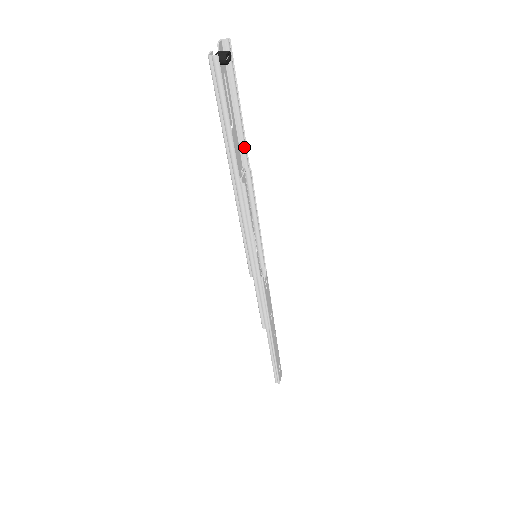
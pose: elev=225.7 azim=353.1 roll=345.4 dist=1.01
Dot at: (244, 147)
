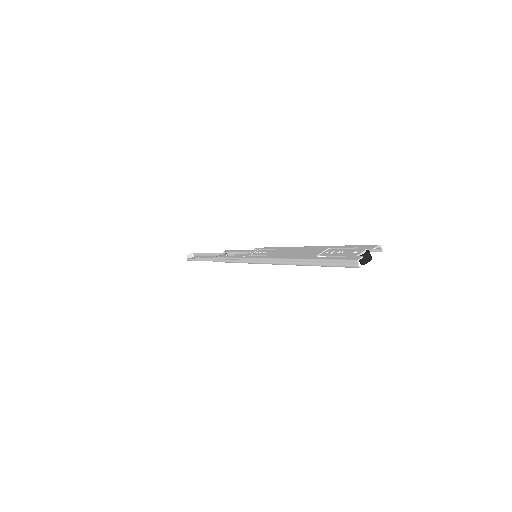
Dot at: occluded
